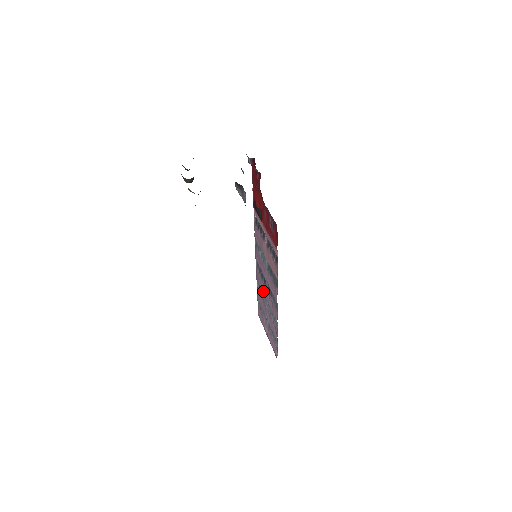
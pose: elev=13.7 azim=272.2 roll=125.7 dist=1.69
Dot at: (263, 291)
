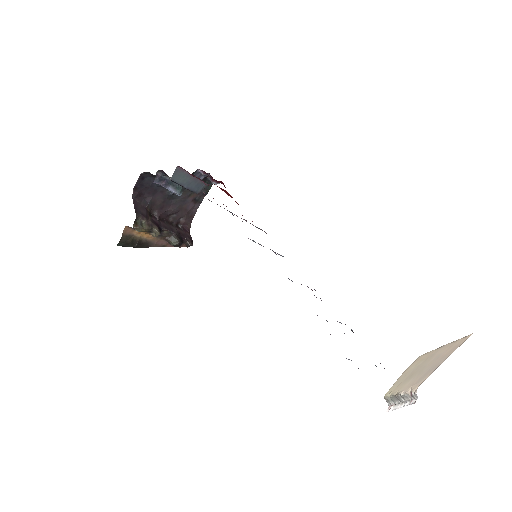
Dot at: occluded
